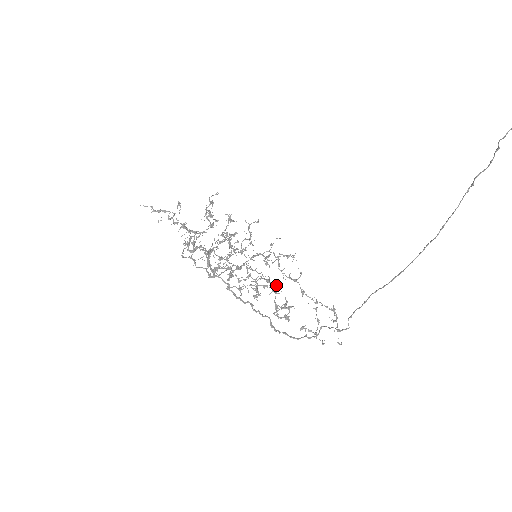
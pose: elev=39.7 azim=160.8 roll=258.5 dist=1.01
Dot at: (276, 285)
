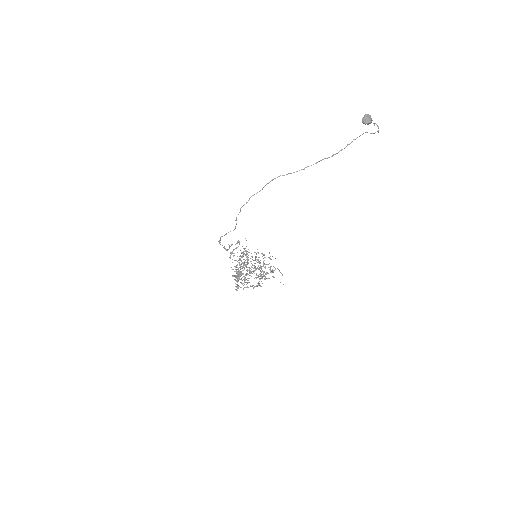
Dot at: (250, 272)
